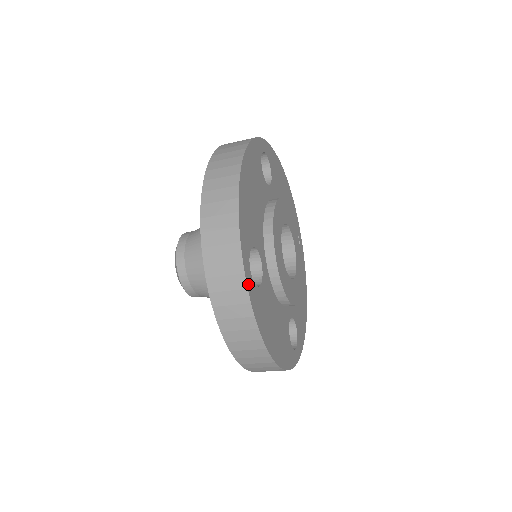
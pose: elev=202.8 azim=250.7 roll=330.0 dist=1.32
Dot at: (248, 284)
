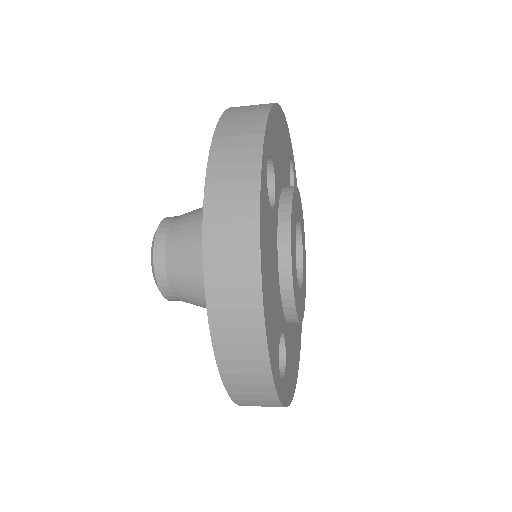
Dot at: (263, 163)
